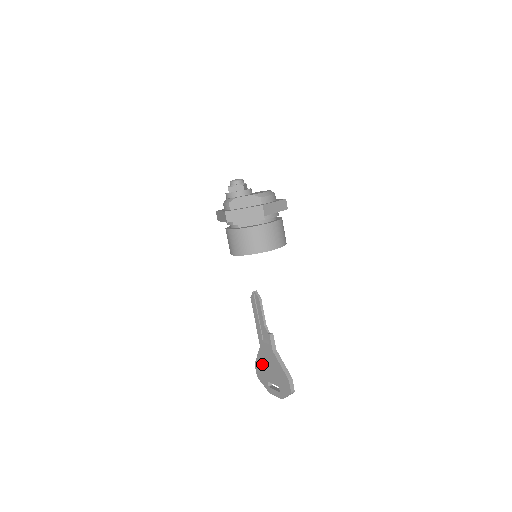
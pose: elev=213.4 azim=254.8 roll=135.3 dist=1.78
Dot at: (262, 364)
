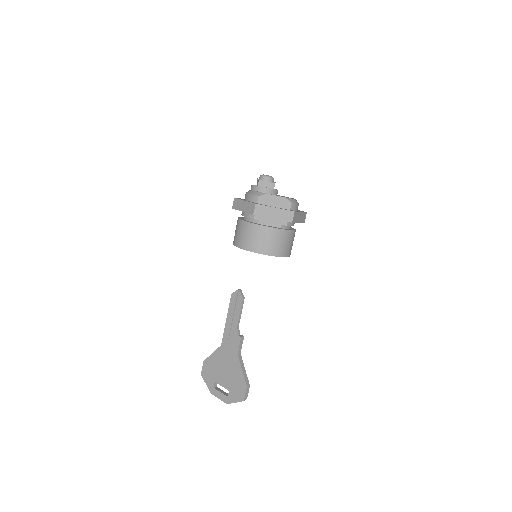
Dot at: (215, 363)
